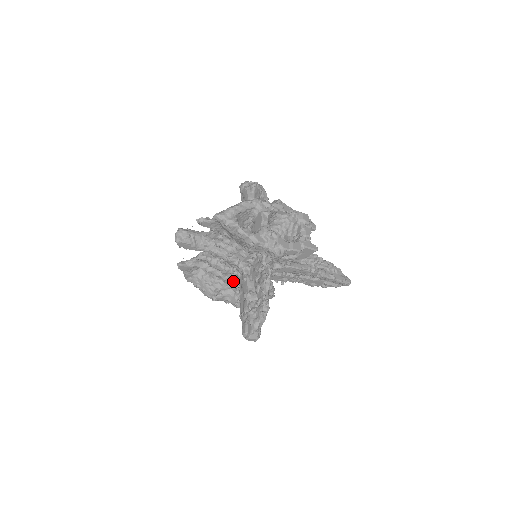
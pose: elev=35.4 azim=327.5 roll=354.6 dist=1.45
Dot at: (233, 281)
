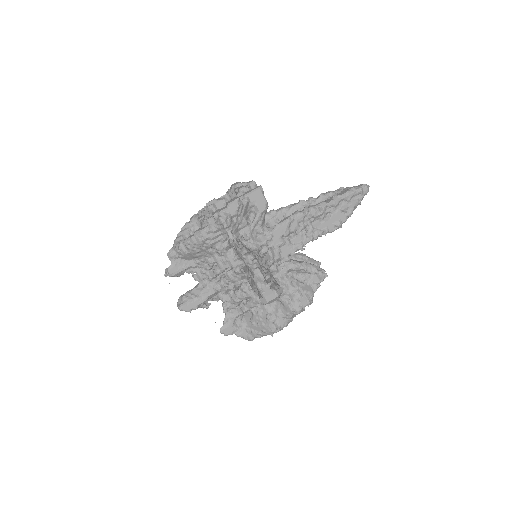
Dot at: (250, 289)
